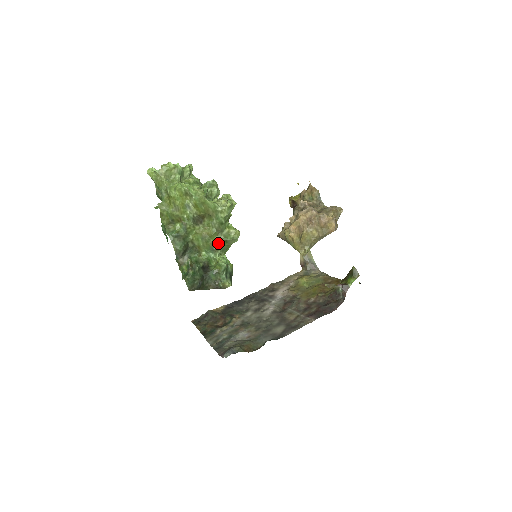
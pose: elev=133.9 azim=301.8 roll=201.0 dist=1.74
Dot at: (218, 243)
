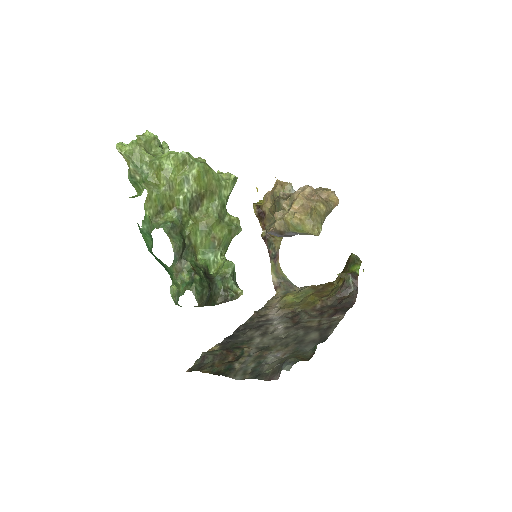
Dot at: (221, 235)
